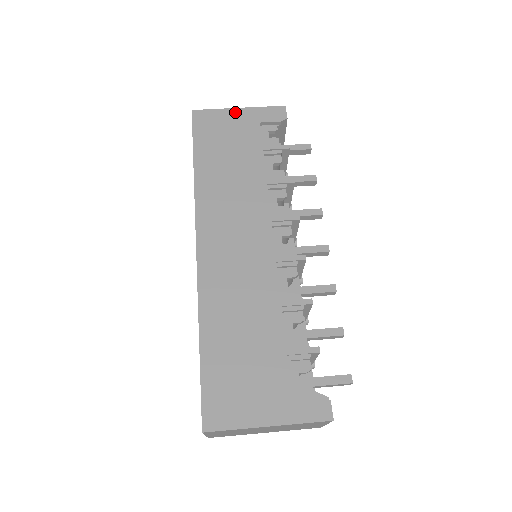
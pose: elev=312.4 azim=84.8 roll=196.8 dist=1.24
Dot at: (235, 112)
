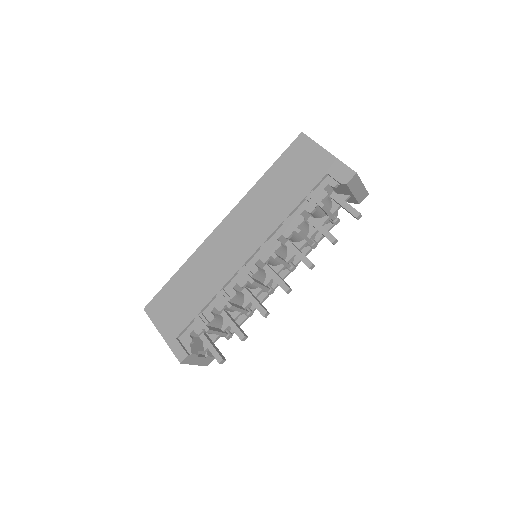
Dot at: (322, 153)
